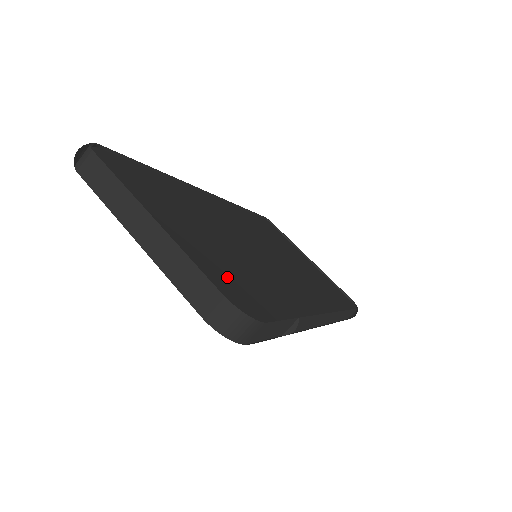
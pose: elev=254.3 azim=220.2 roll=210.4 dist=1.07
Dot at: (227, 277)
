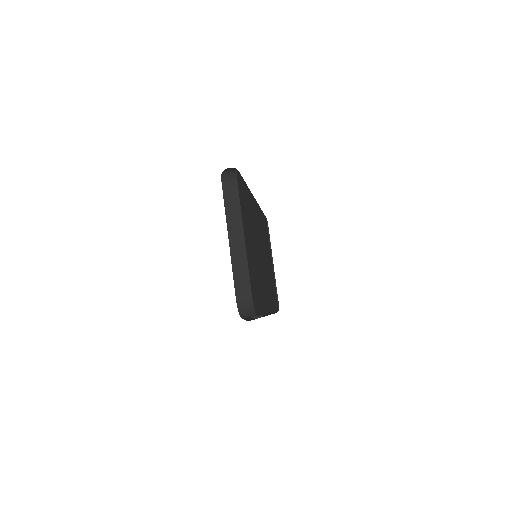
Dot at: (252, 281)
